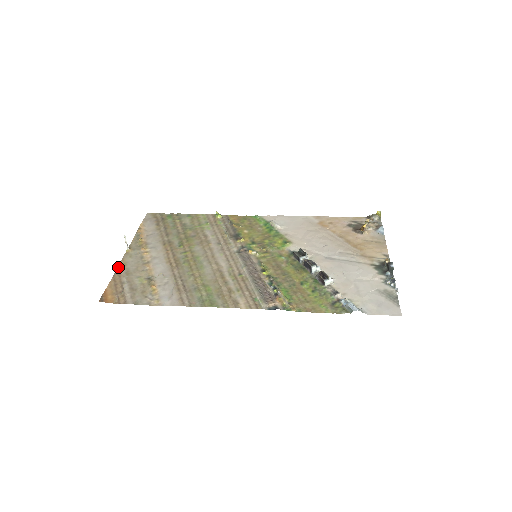
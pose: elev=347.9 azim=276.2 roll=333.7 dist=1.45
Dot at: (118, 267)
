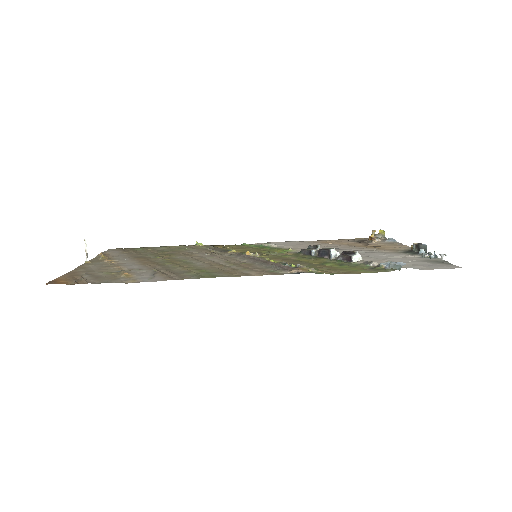
Dot at: (74, 269)
